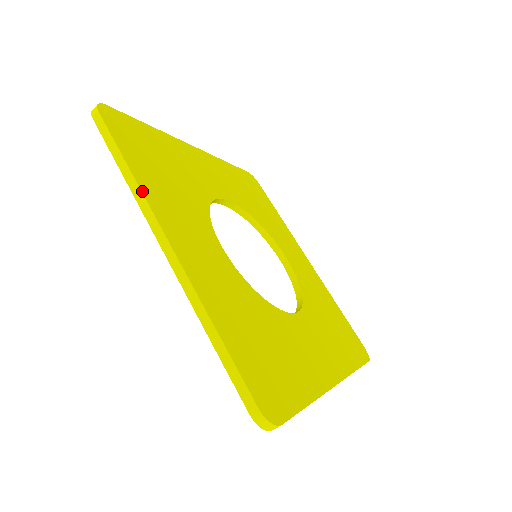
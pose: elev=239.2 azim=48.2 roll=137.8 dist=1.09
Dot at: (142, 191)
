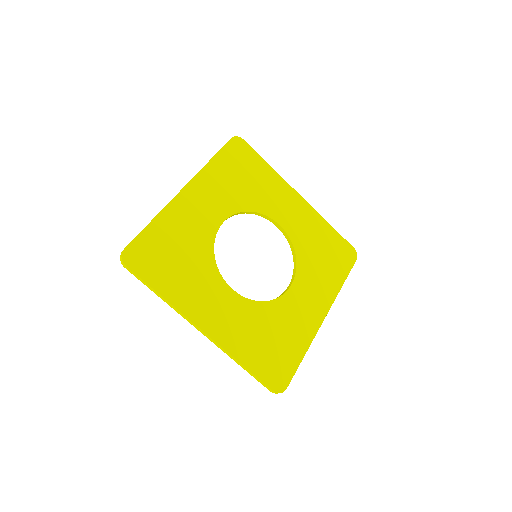
Dot at: (175, 307)
